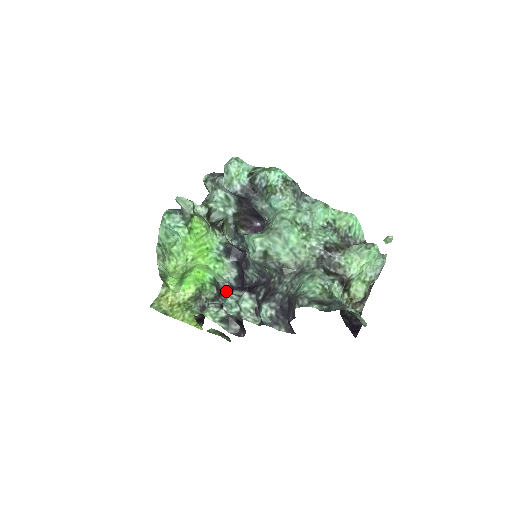
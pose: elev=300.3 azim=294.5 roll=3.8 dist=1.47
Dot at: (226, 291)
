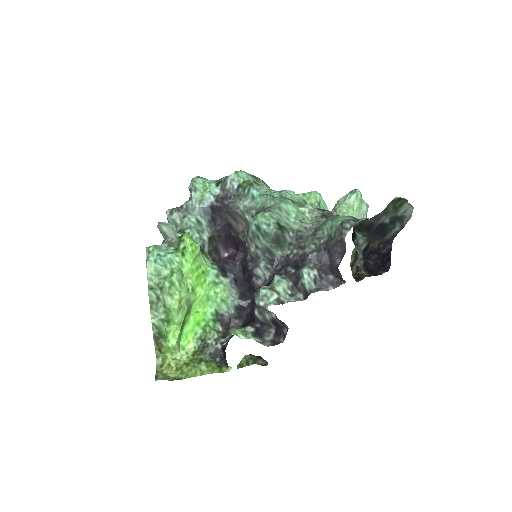
Dot at: (234, 319)
